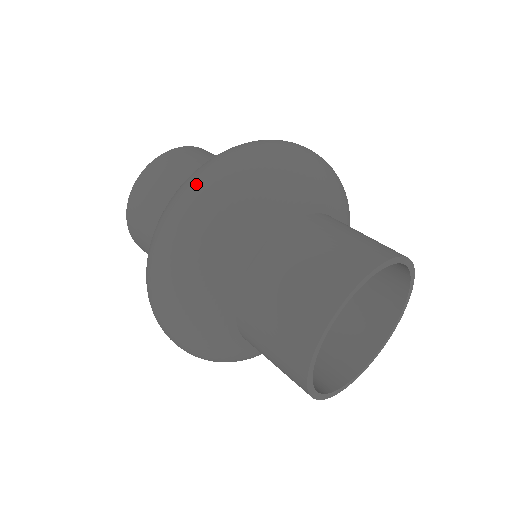
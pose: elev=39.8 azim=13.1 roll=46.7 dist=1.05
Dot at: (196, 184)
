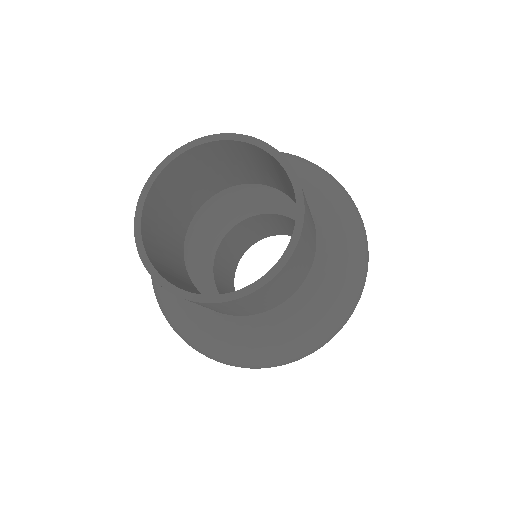
Dot at: occluded
